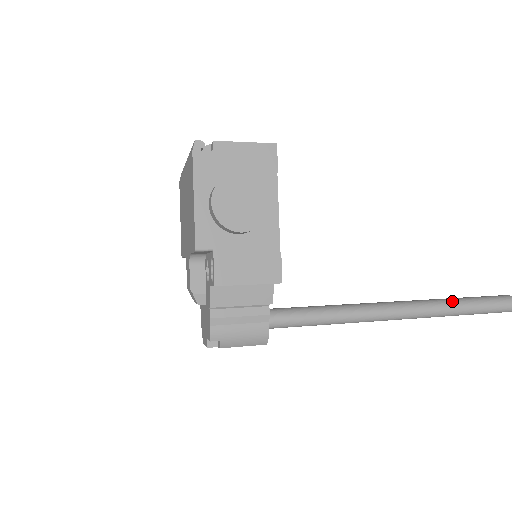
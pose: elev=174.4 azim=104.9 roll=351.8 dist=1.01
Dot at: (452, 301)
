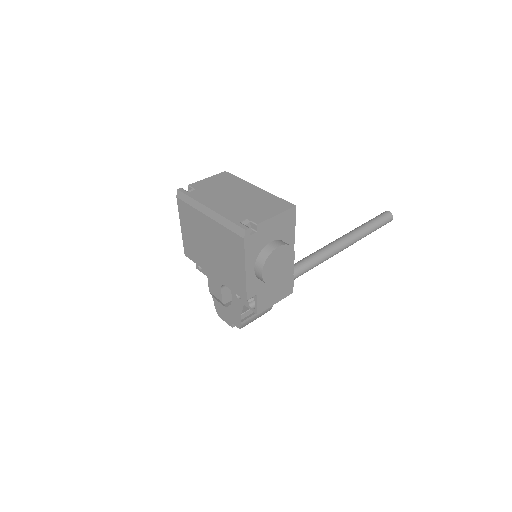
Dot at: (362, 232)
